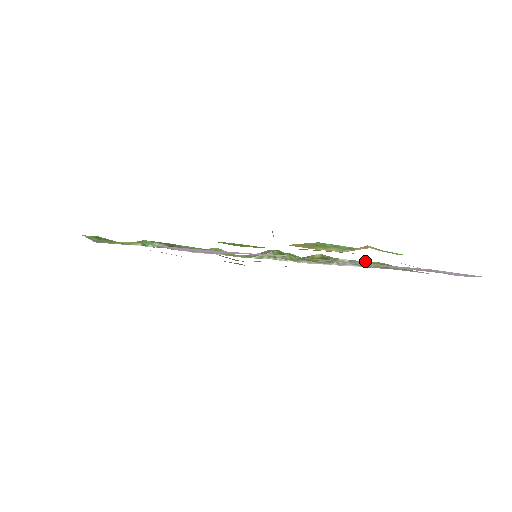
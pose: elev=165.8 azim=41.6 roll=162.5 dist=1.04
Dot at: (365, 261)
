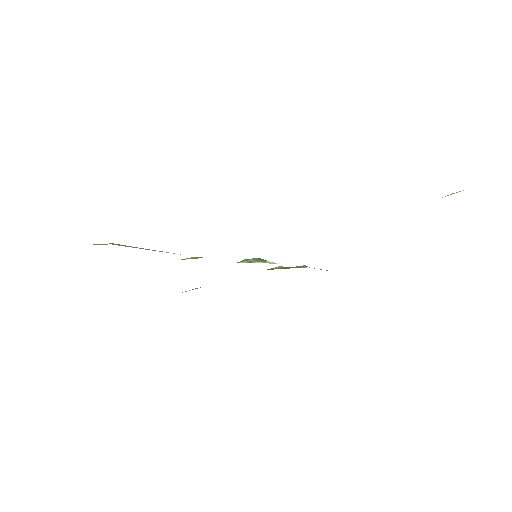
Dot at: occluded
